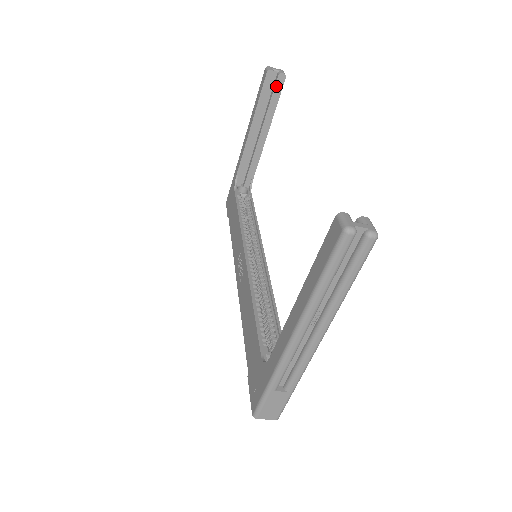
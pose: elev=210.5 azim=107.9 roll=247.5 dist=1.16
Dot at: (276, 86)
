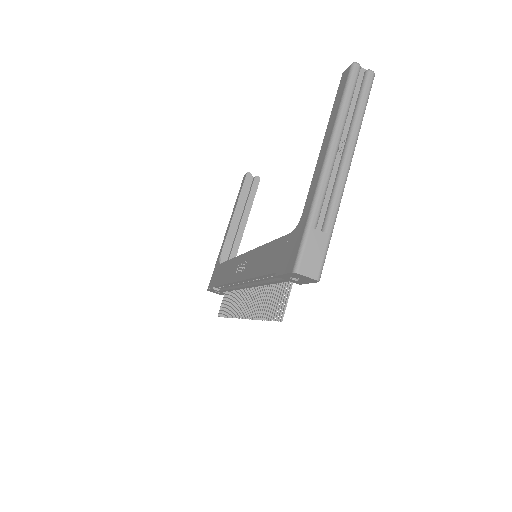
Dot at: (253, 185)
